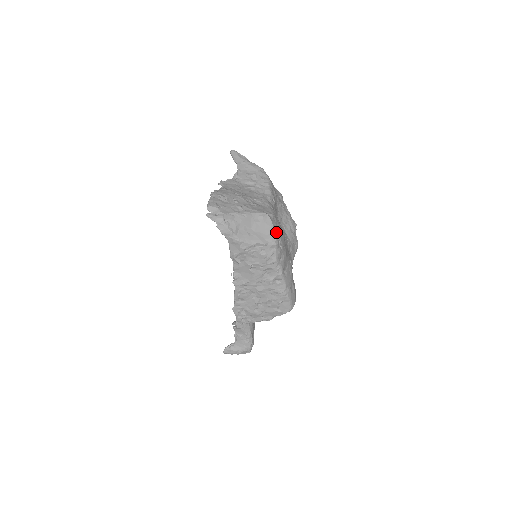
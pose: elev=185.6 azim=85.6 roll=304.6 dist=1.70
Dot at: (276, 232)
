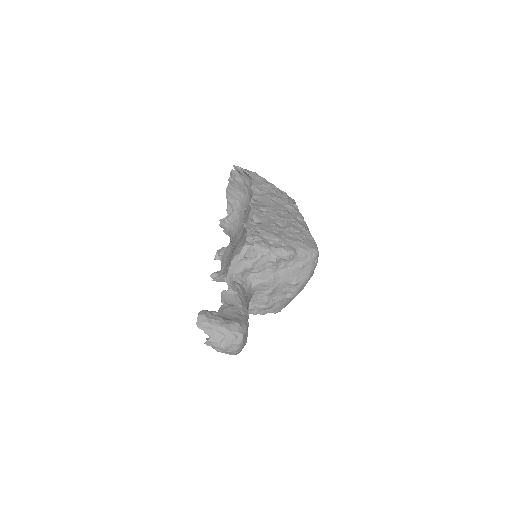
Dot at: occluded
